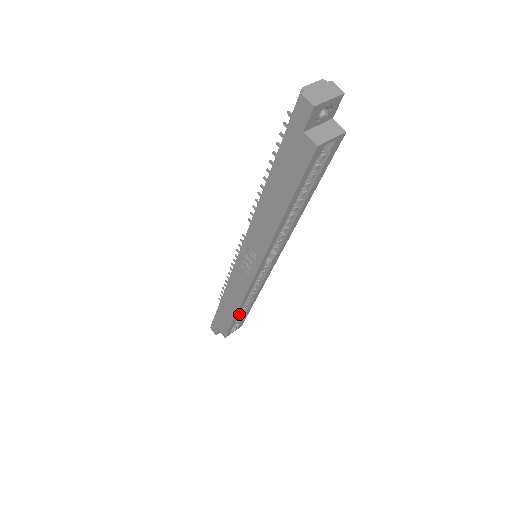
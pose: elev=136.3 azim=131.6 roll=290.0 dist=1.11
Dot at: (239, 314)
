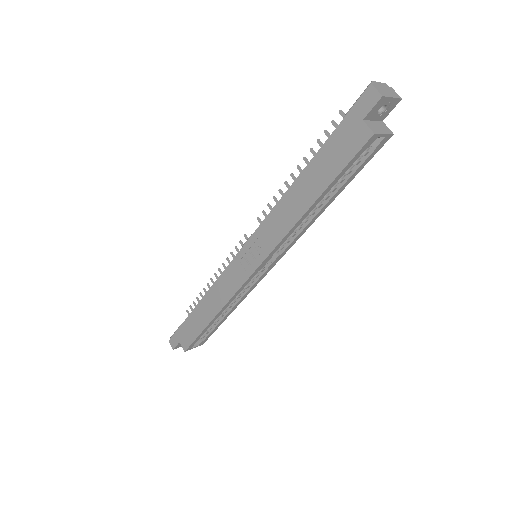
Dot at: occluded
